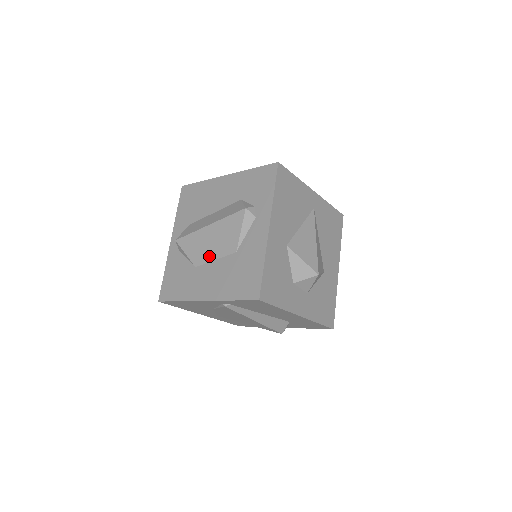
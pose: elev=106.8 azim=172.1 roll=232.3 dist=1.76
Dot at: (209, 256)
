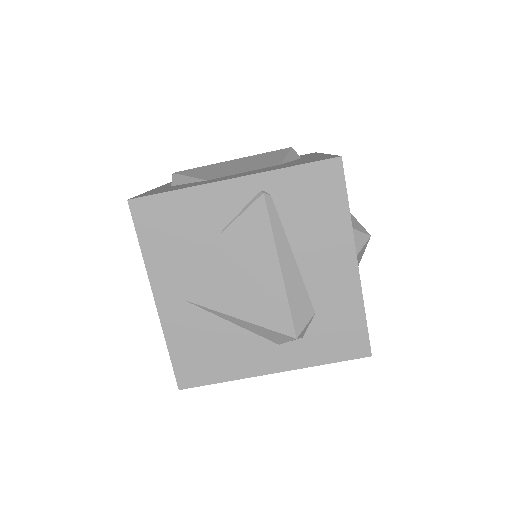
Dot at: (234, 172)
